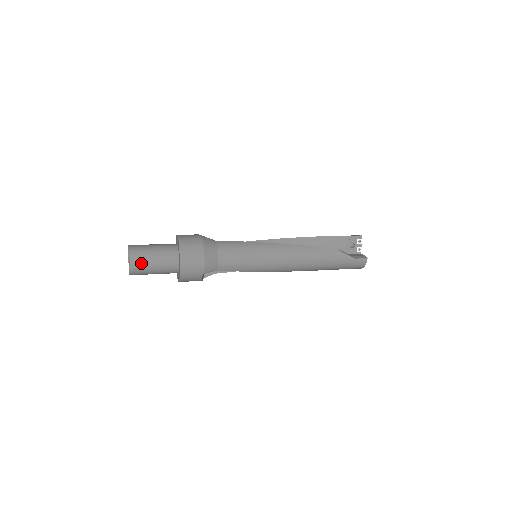
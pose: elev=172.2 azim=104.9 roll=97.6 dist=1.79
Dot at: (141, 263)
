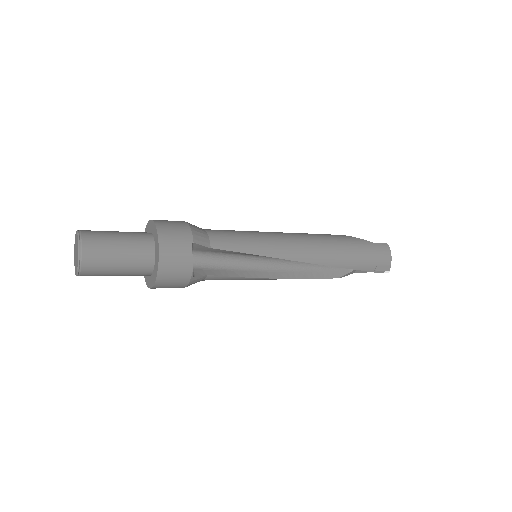
Dot at: (97, 236)
